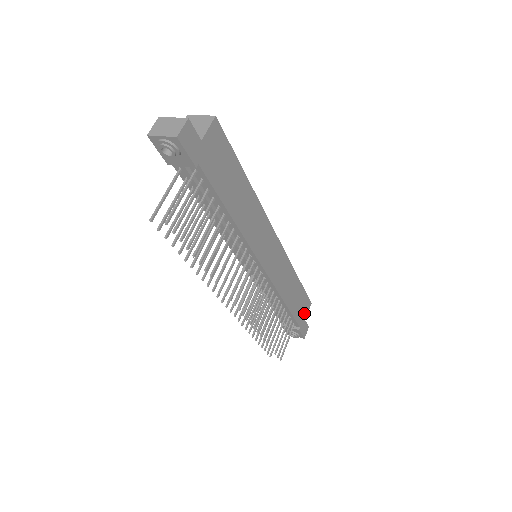
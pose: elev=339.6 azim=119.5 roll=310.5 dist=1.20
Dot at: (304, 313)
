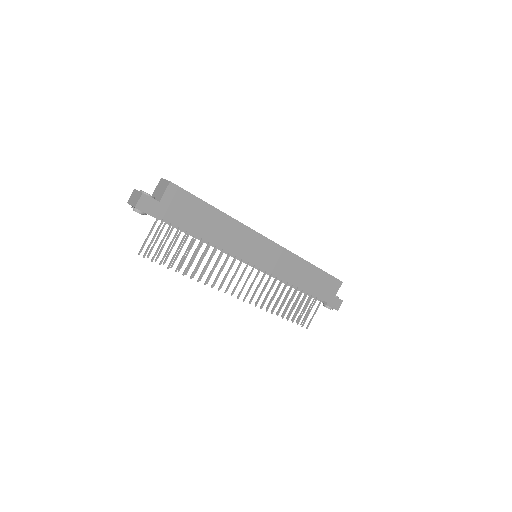
Dot at: (332, 291)
